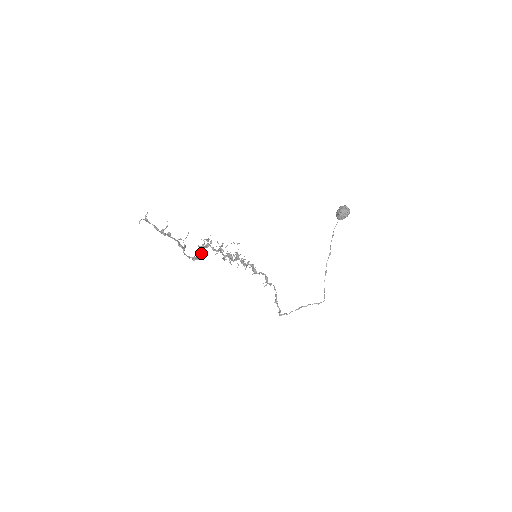
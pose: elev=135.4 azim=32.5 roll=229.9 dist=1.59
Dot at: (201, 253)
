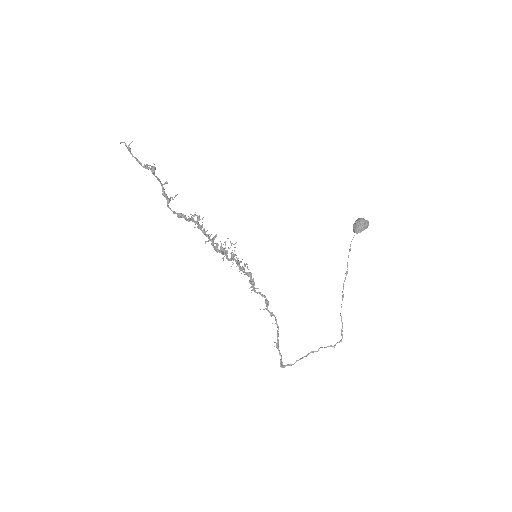
Dot at: (189, 217)
